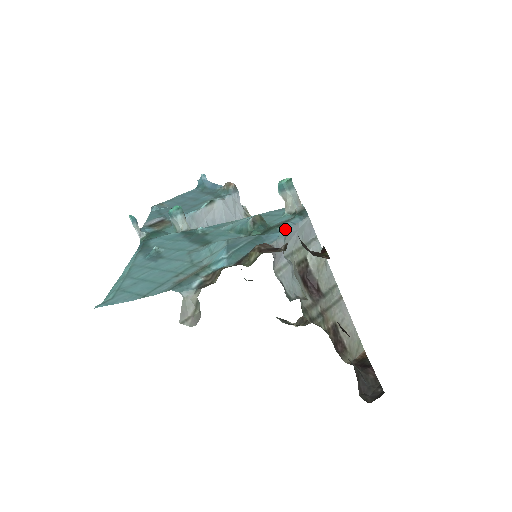
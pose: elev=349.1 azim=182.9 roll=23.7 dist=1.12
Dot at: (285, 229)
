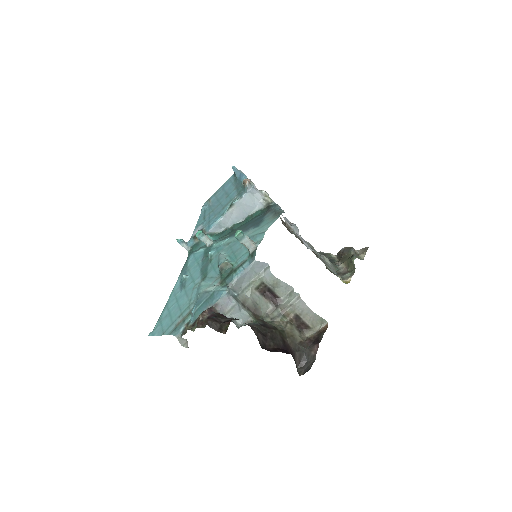
Dot at: (237, 276)
